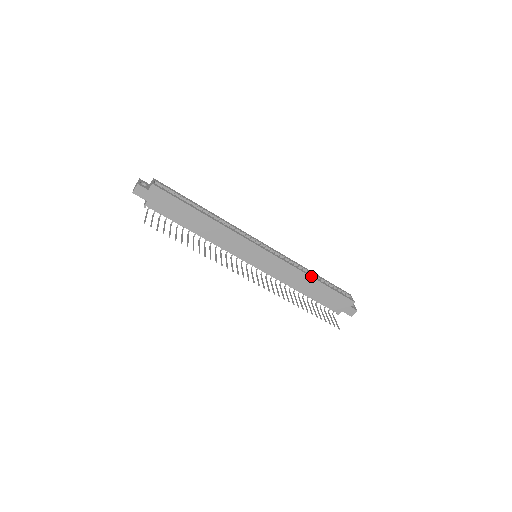
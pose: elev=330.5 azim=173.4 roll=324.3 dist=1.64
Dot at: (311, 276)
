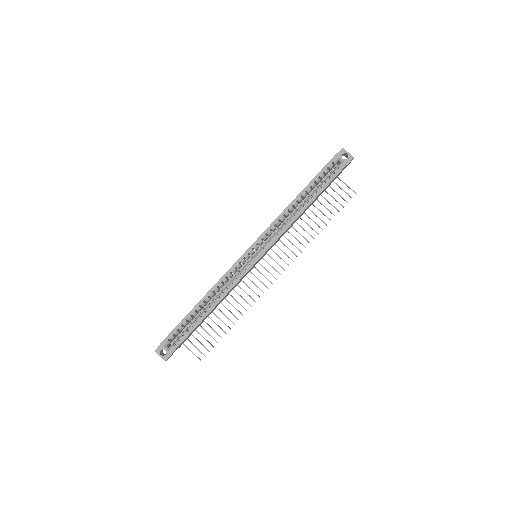
Dot at: (302, 211)
